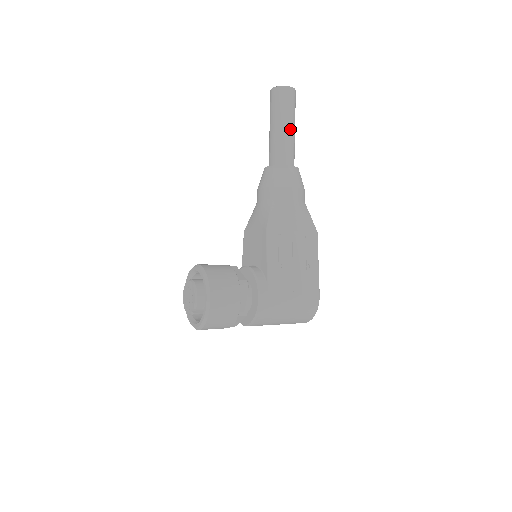
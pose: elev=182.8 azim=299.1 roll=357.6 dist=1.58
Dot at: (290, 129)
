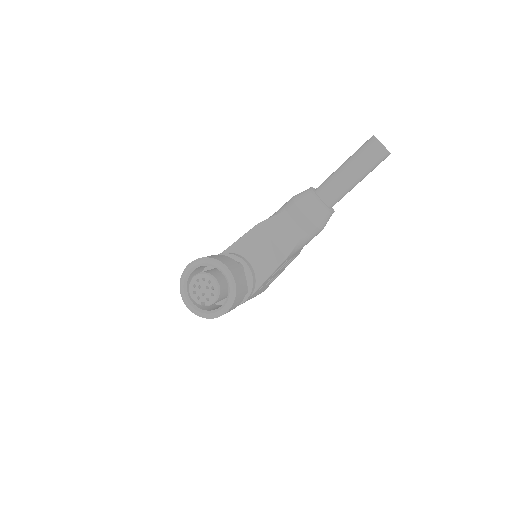
Dot at: occluded
